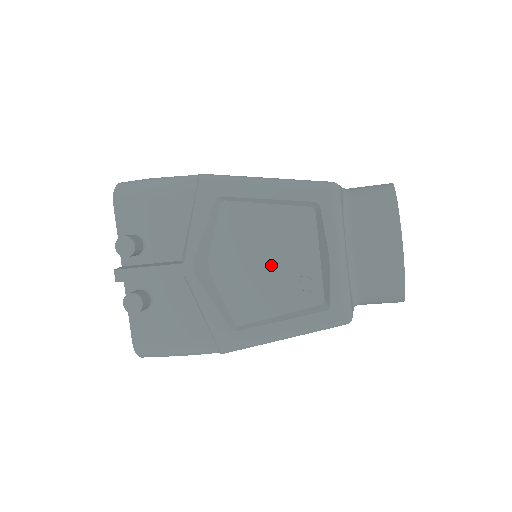
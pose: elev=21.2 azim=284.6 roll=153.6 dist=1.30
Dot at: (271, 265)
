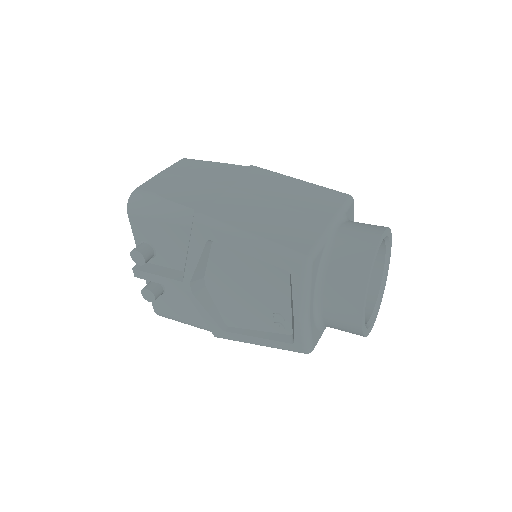
Dot at: (252, 297)
